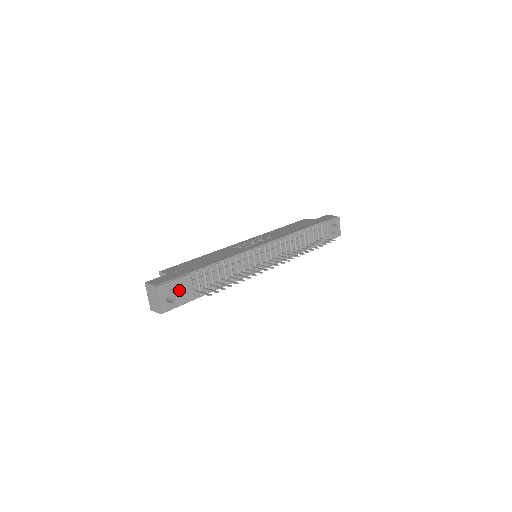
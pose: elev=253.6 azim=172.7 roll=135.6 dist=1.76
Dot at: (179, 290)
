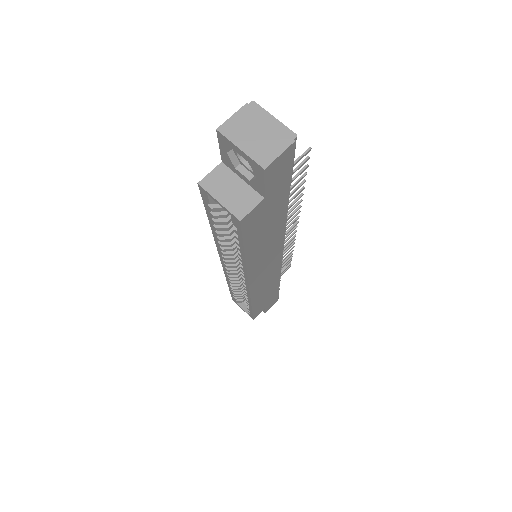
Dot at: occluded
